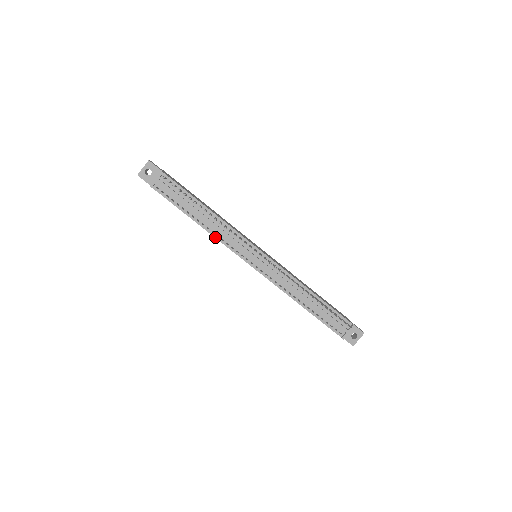
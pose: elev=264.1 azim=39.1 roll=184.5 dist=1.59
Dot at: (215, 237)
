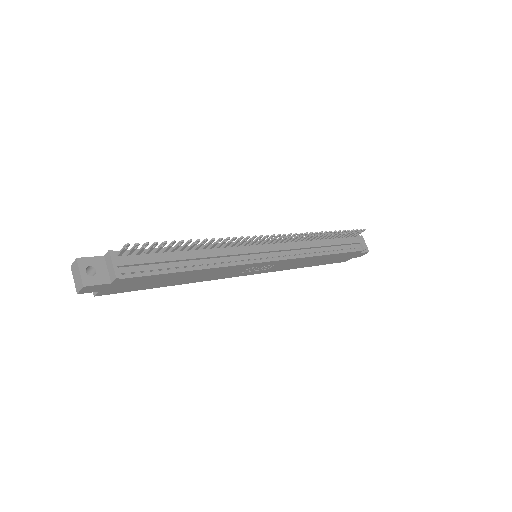
Dot at: (222, 267)
